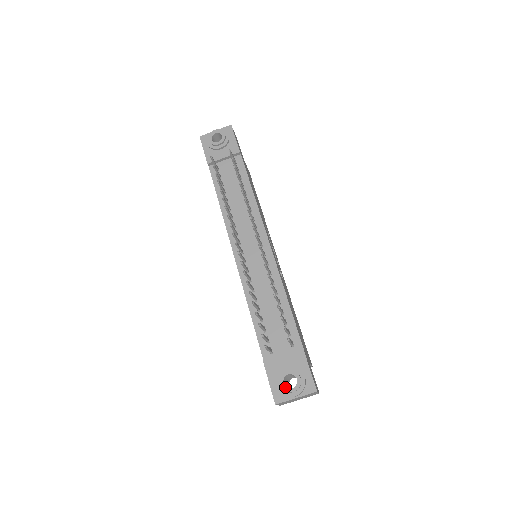
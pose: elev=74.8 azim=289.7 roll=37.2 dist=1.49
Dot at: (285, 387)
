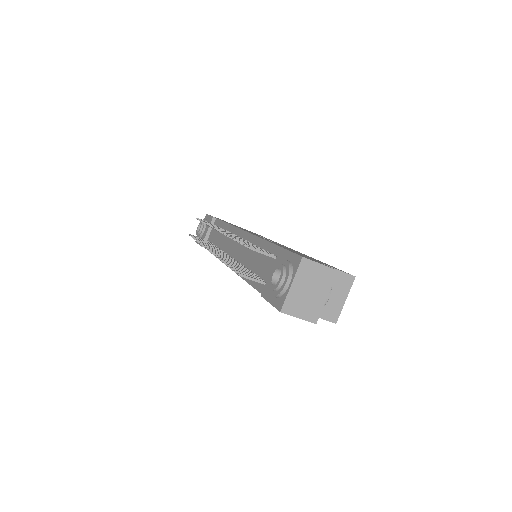
Dot at: (274, 286)
